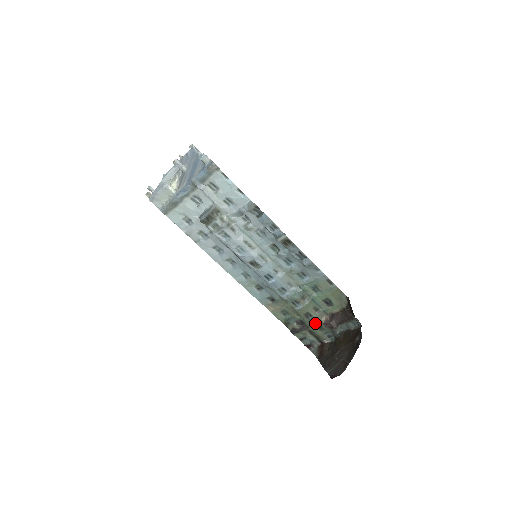
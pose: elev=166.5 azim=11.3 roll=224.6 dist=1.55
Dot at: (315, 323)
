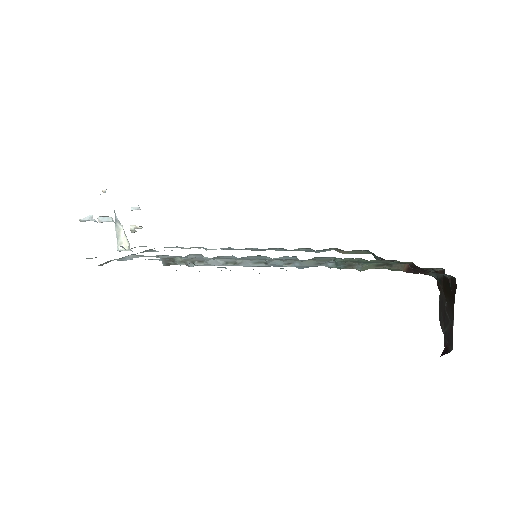
Dot at: occluded
